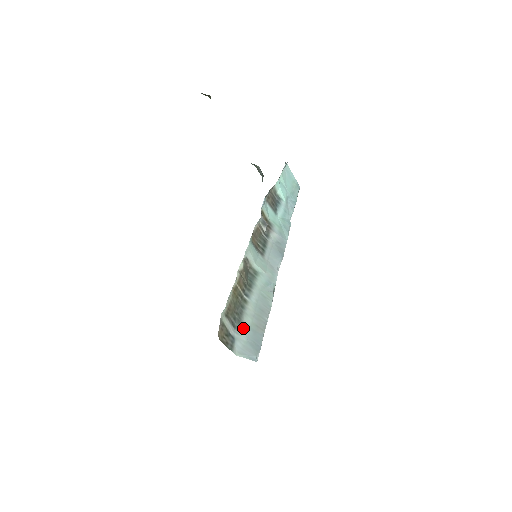
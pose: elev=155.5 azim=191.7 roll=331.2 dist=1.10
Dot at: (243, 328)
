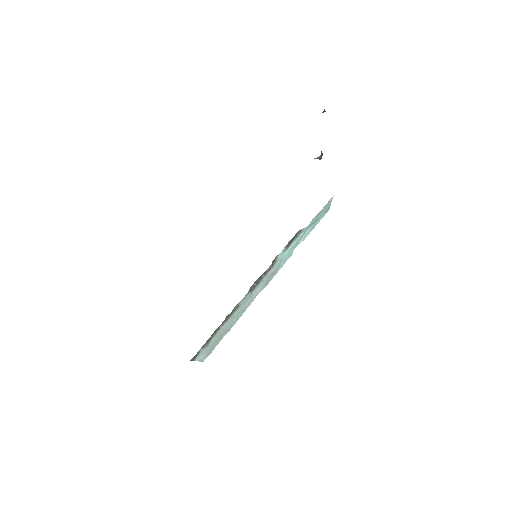
Dot at: (208, 346)
